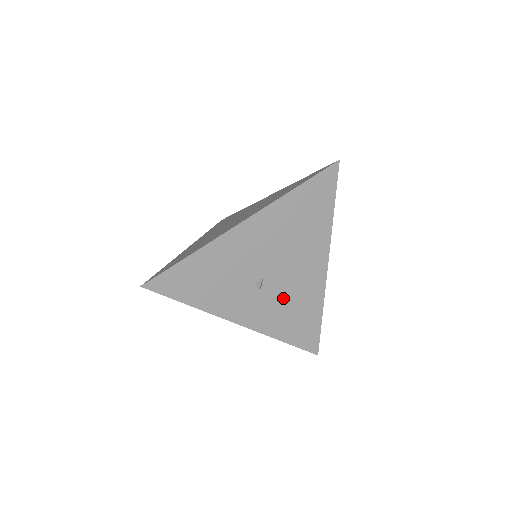
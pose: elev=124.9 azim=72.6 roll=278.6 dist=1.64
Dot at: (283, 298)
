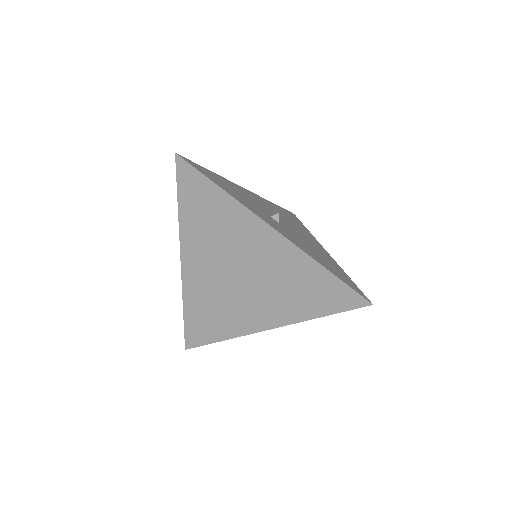
Dot at: (302, 241)
